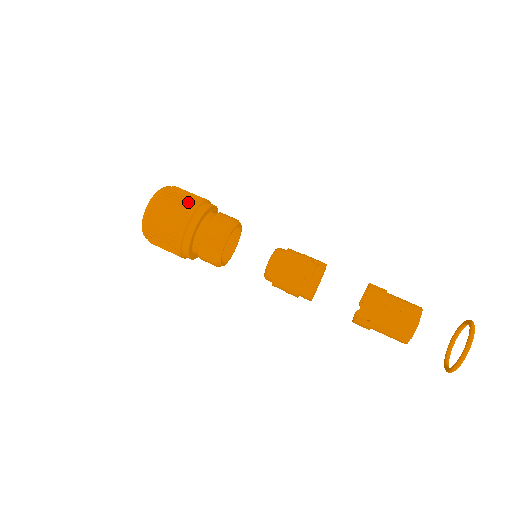
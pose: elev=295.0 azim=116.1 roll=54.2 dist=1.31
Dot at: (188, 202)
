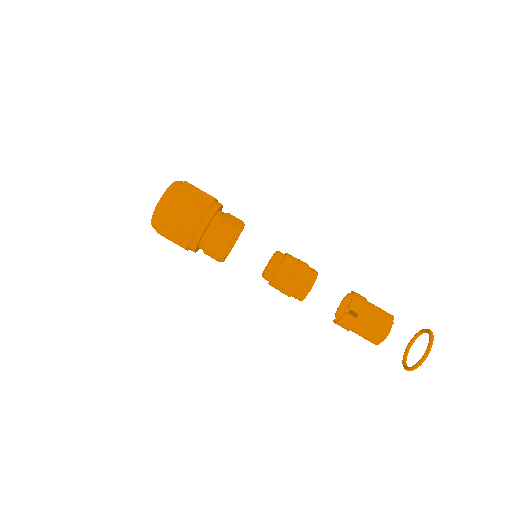
Dot at: (180, 236)
